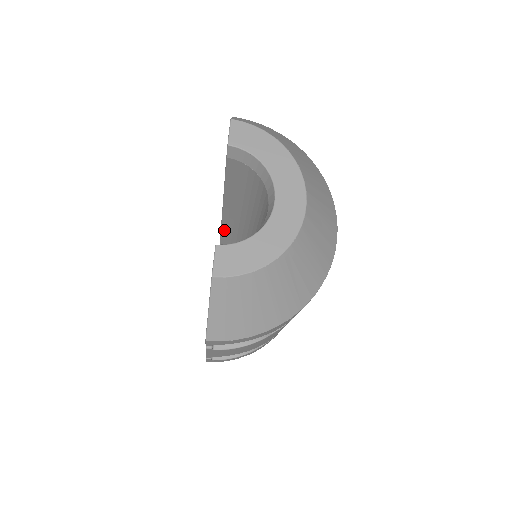
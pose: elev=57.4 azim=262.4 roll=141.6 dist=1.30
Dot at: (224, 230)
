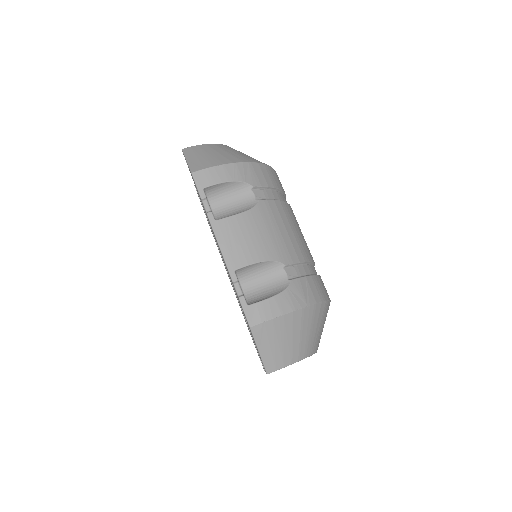
Dot at: occluded
